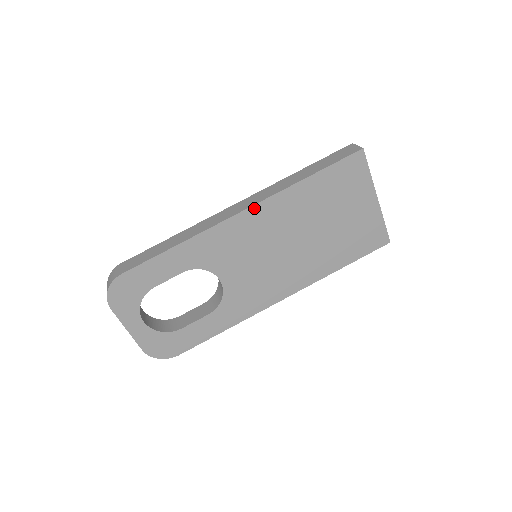
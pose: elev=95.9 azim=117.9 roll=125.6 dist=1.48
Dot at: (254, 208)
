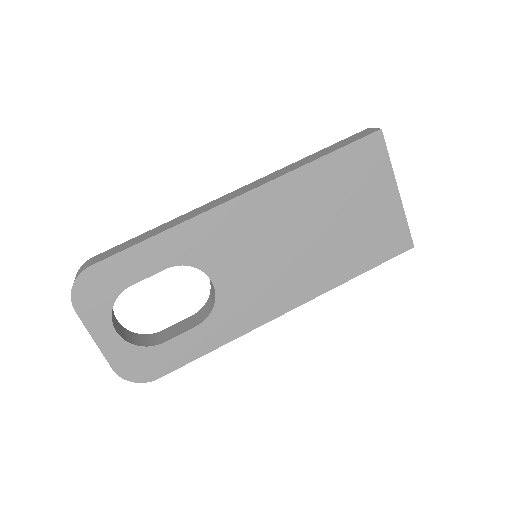
Dot at: (254, 192)
